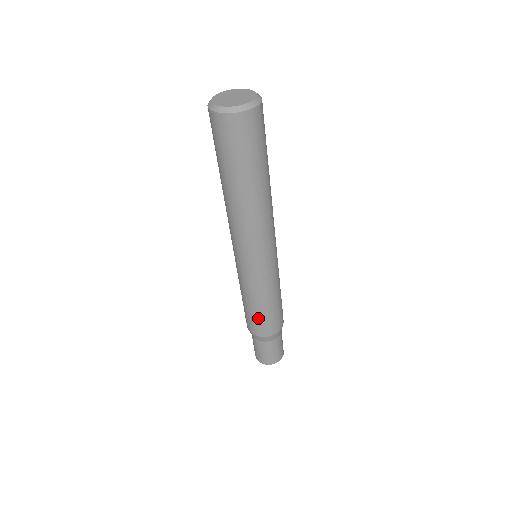
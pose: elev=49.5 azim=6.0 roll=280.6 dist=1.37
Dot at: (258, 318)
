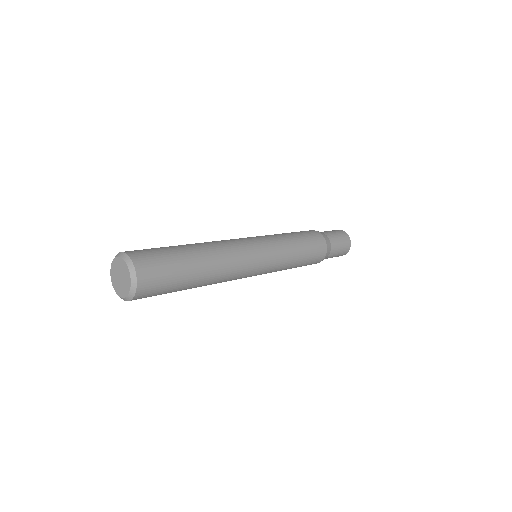
Dot at: occluded
